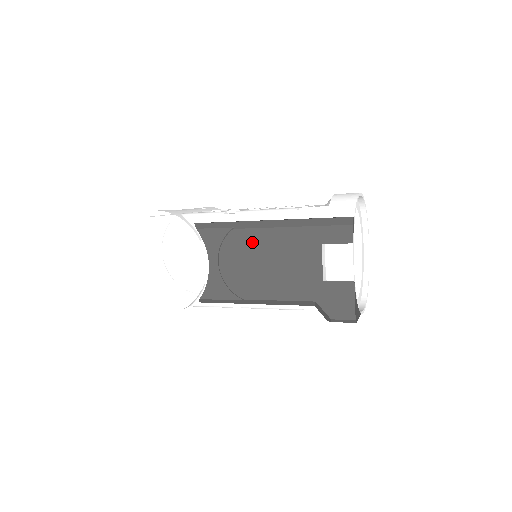
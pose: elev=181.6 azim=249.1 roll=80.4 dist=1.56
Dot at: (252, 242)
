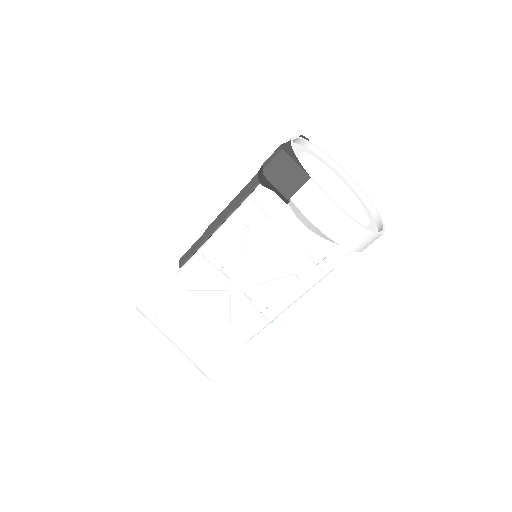
Dot at: occluded
